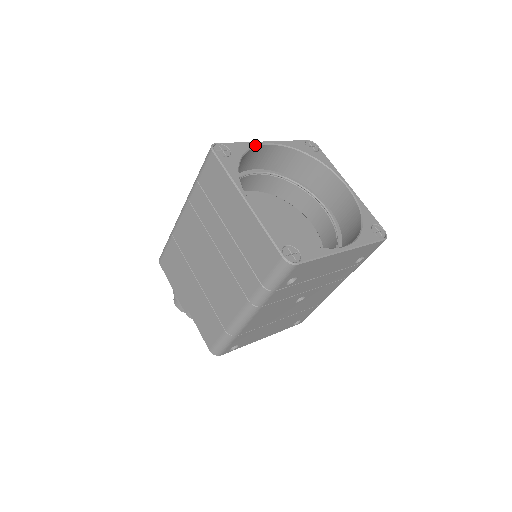
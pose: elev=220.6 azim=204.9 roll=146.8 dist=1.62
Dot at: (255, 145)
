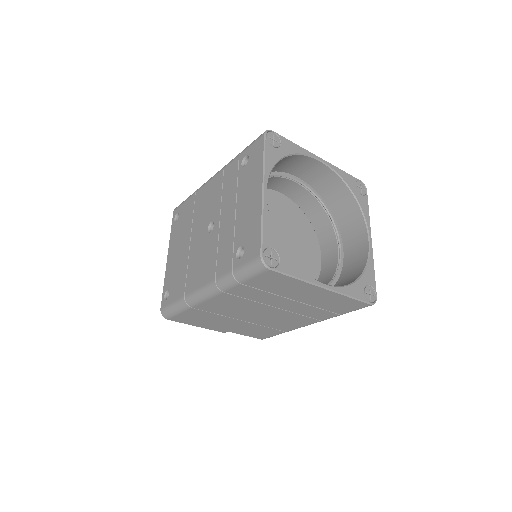
Dot at: (268, 210)
